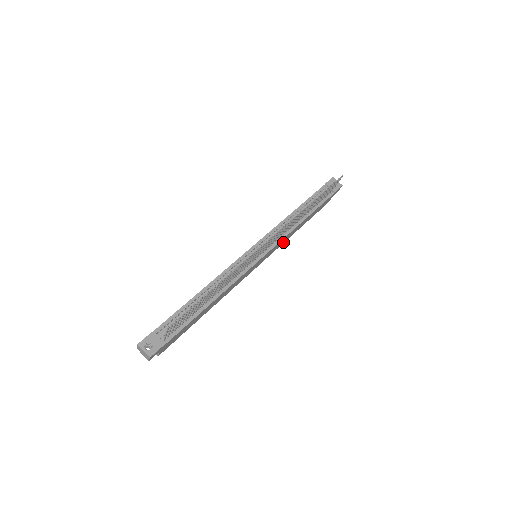
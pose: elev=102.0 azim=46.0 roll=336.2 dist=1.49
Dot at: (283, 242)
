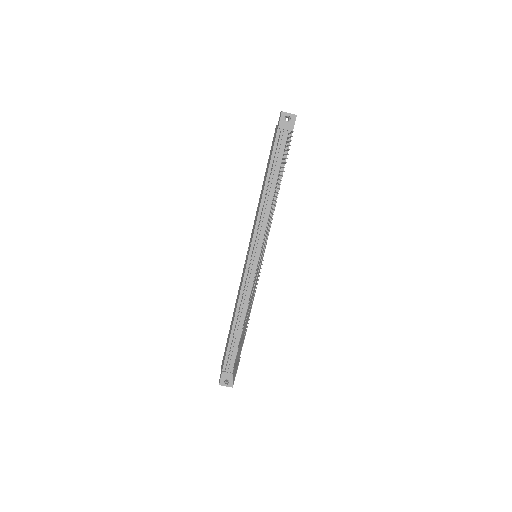
Dot at: occluded
